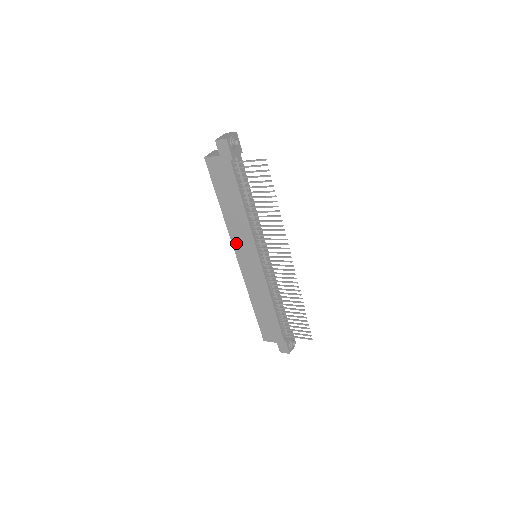
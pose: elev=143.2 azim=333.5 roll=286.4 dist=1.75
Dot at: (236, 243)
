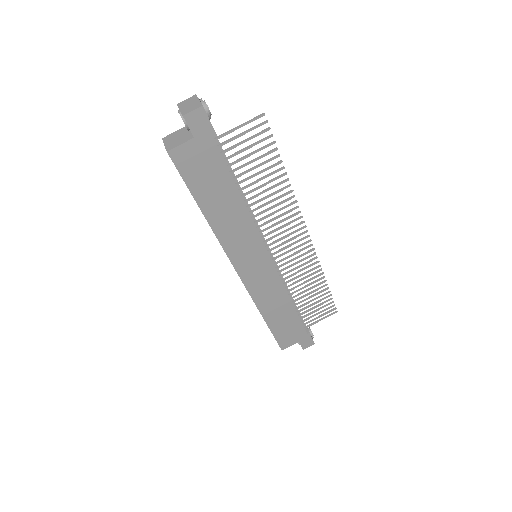
Dot at: (233, 253)
